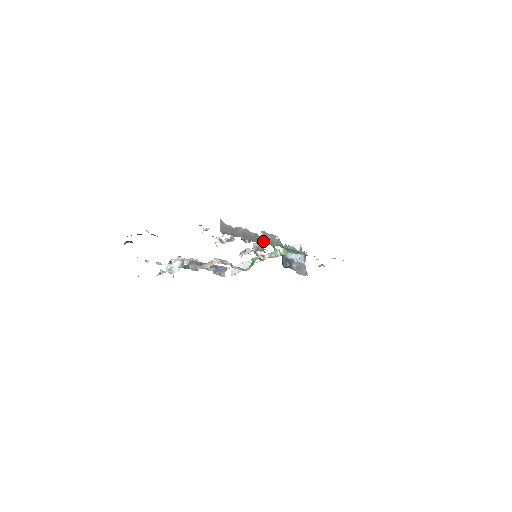
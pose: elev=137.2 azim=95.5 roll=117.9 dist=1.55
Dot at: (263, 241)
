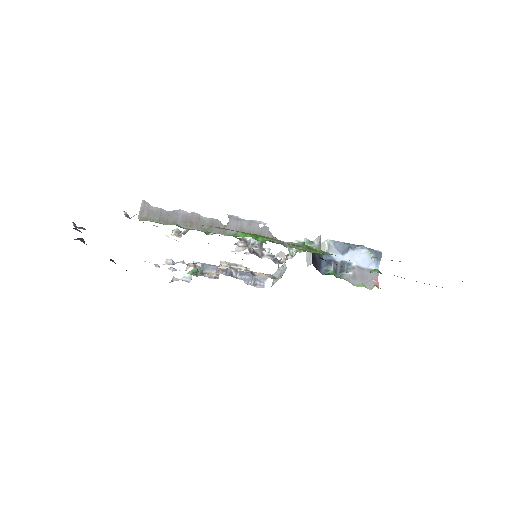
Dot at: (227, 230)
